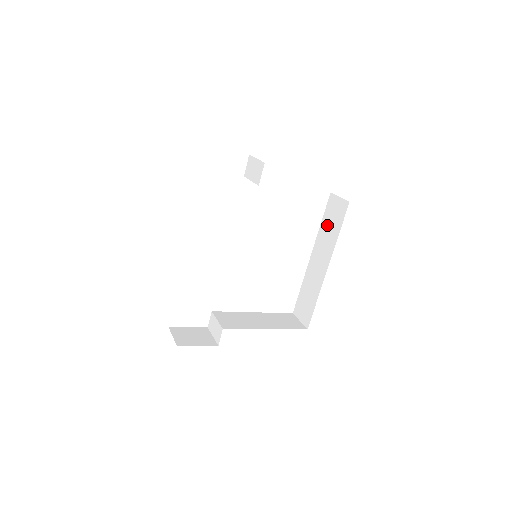
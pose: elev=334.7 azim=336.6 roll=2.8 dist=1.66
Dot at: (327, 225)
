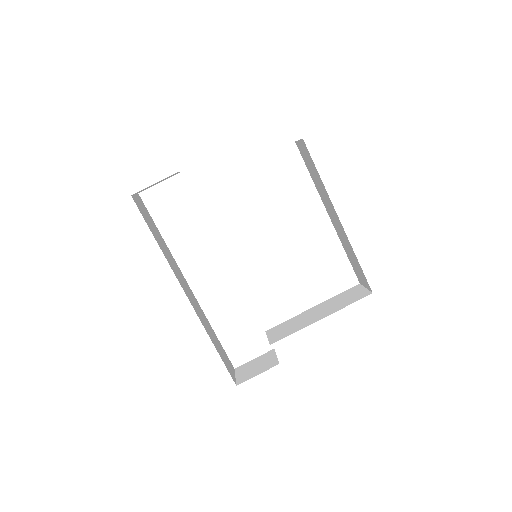
Dot at: (313, 176)
